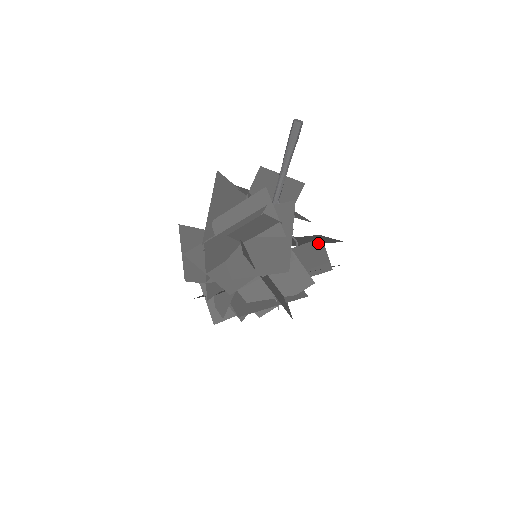
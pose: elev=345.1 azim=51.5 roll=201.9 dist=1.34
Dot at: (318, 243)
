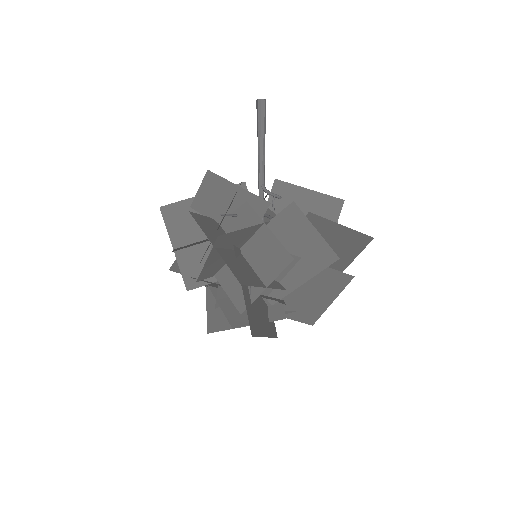
Dot at: (294, 211)
